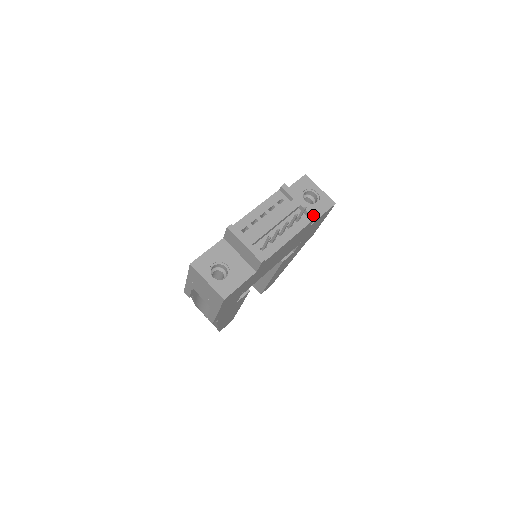
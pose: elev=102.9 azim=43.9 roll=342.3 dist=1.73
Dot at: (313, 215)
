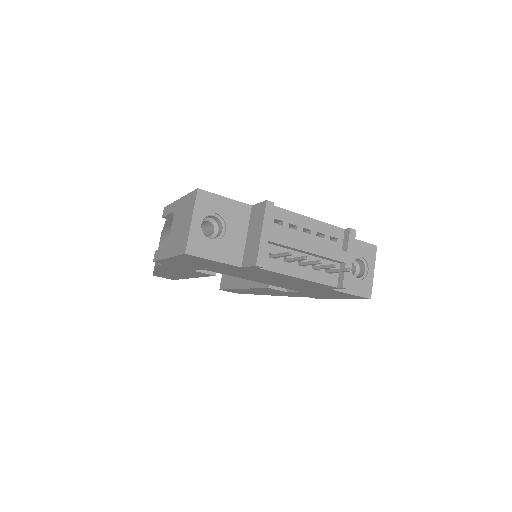
Dot at: (345, 284)
